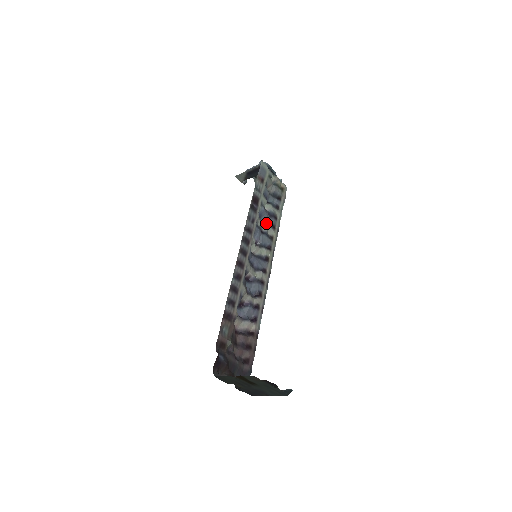
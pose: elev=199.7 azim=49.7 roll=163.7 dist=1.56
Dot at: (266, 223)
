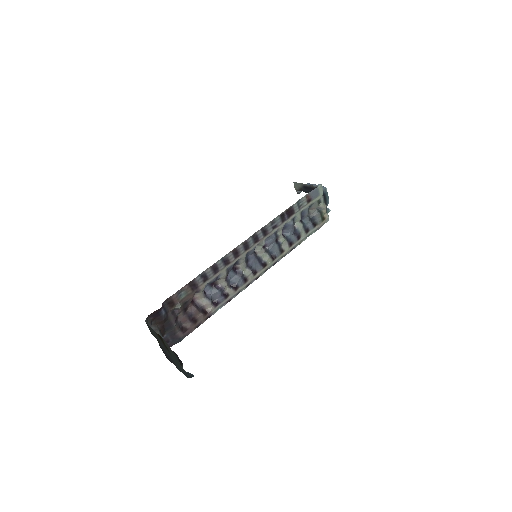
Dot at: (286, 236)
